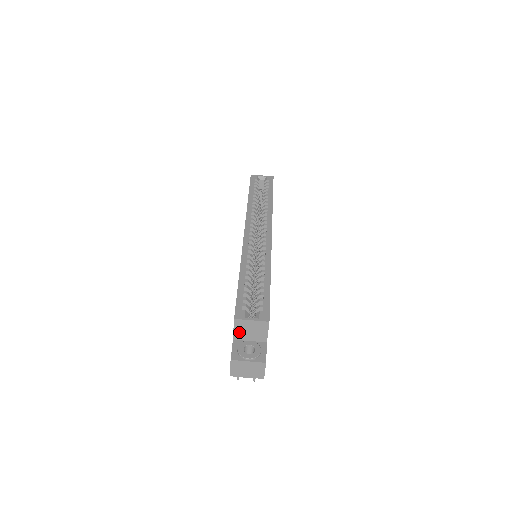
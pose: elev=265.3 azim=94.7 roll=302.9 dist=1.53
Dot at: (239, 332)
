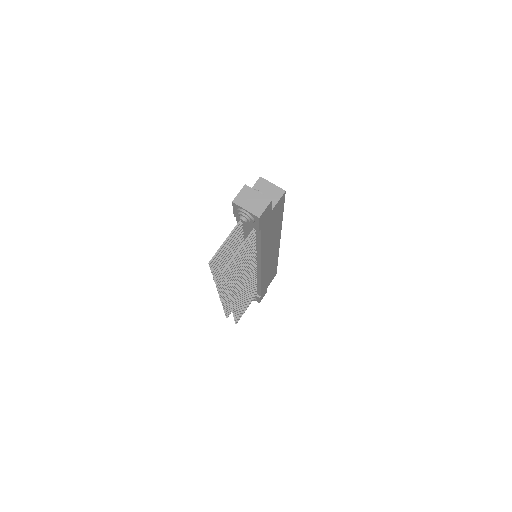
Dot at: occluded
